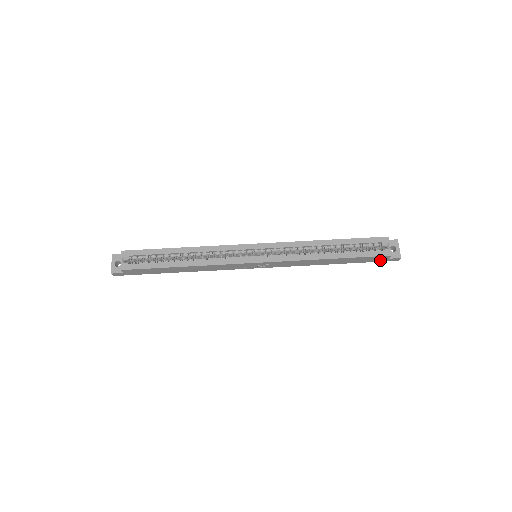
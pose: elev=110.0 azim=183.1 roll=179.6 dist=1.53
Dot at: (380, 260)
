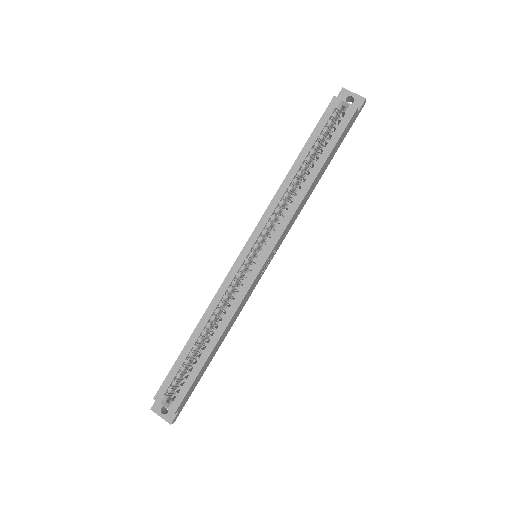
Dot at: (352, 123)
